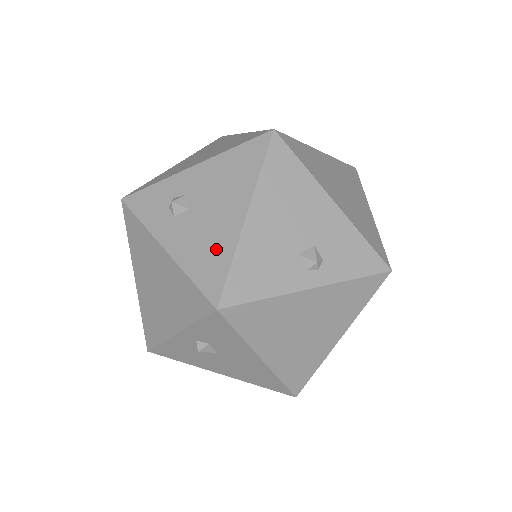
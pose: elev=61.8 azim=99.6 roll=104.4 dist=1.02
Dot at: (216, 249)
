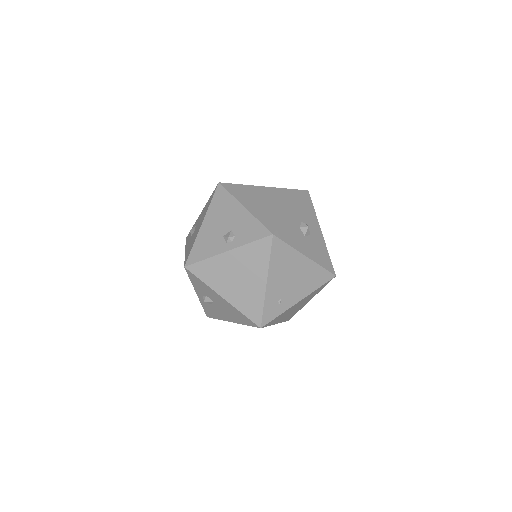
Dot at: (192, 243)
